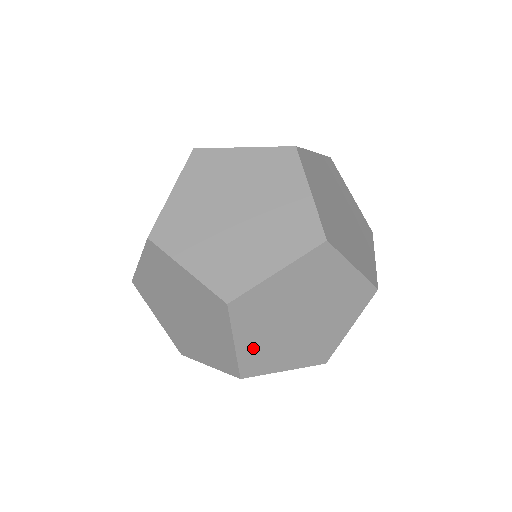
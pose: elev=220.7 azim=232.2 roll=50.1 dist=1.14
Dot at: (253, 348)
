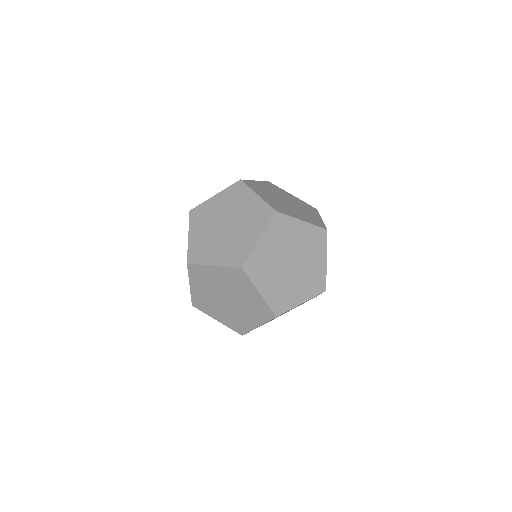
Dot at: occluded
